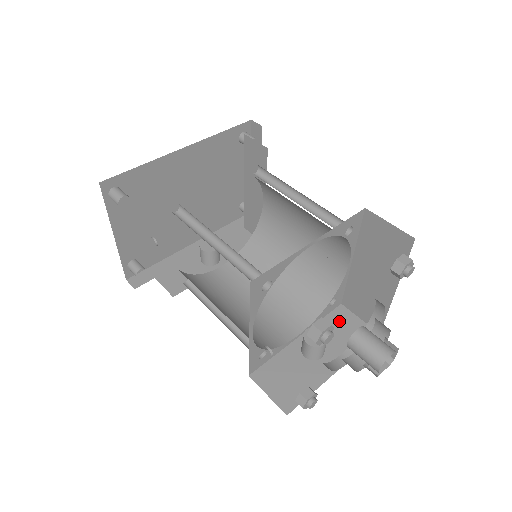
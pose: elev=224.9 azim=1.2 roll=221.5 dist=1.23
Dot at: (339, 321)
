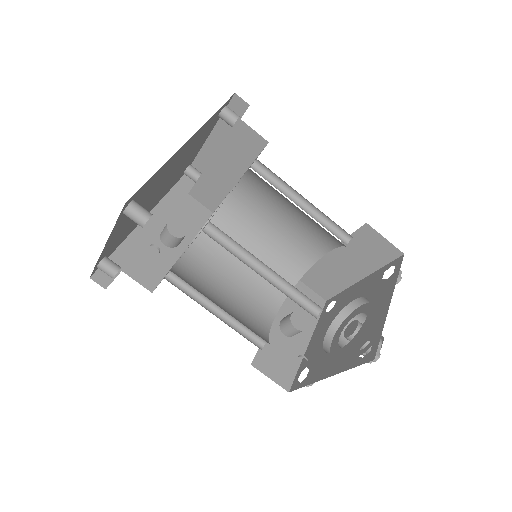
Dot at: occluded
